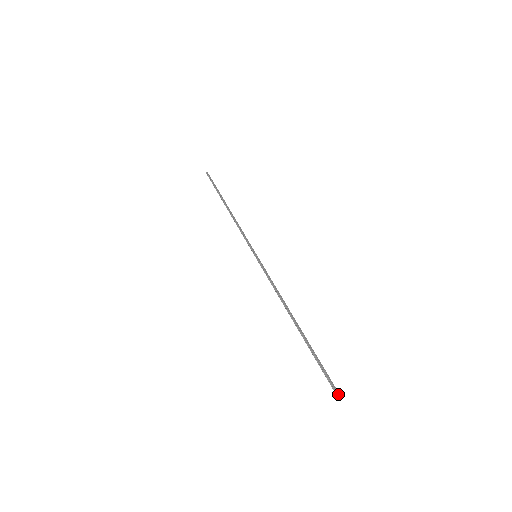
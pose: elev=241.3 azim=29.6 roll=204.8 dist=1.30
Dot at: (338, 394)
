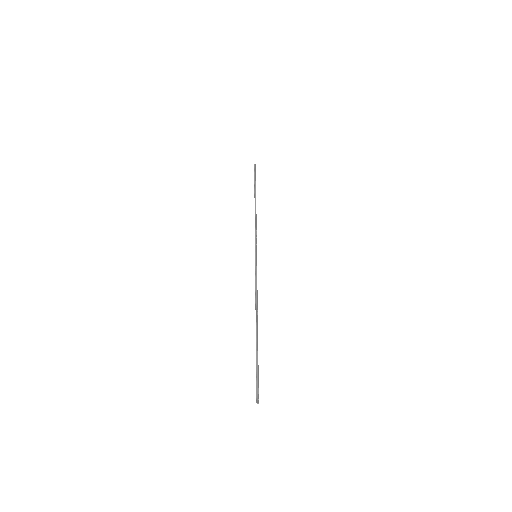
Dot at: (258, 398)
